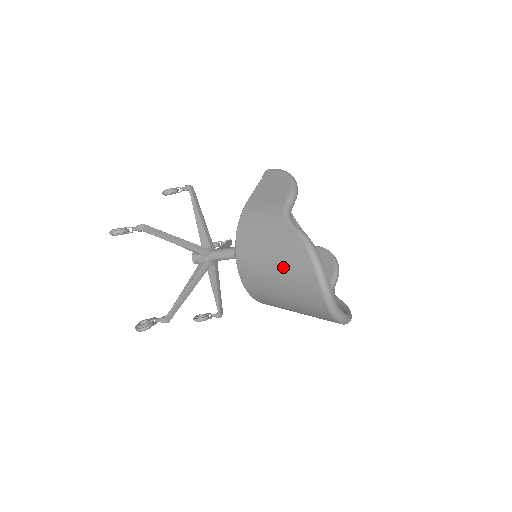
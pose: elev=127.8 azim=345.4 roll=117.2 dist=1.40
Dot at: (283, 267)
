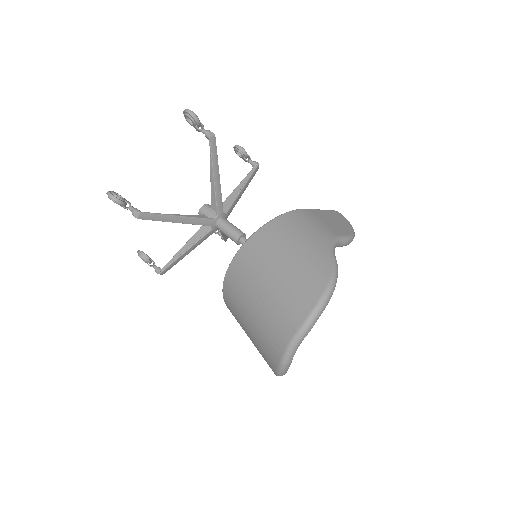
Dot at: (293, 272)
